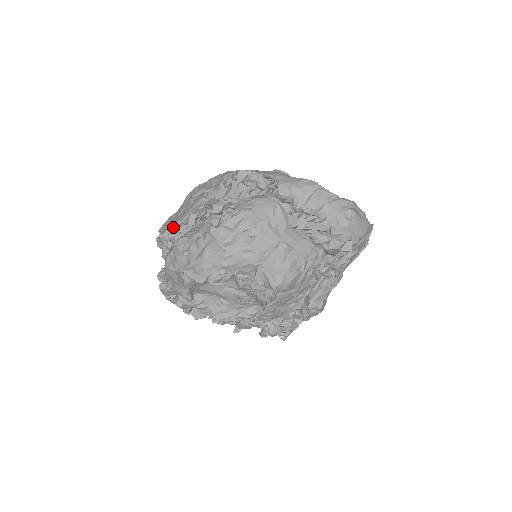
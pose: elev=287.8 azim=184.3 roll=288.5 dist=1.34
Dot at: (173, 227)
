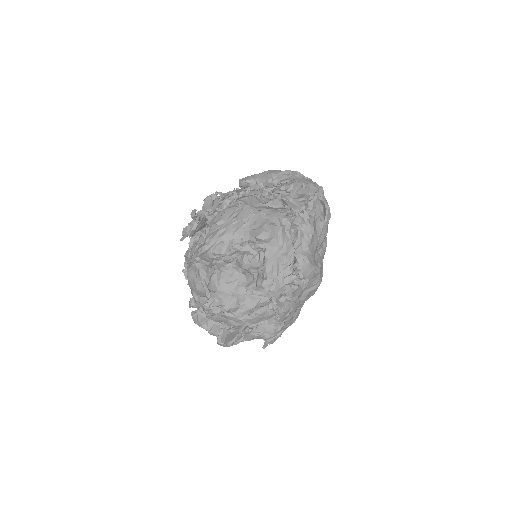
Dot at: (185, 231)
